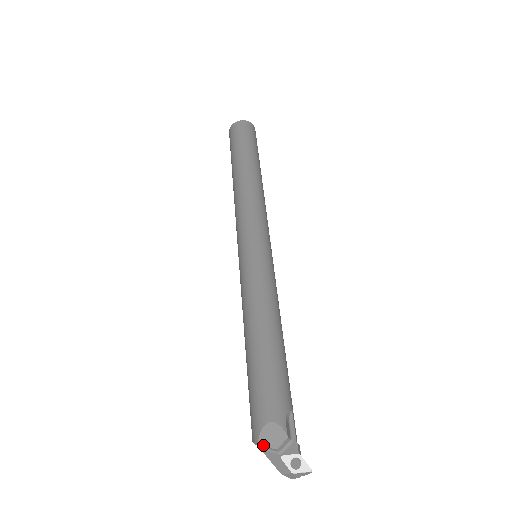
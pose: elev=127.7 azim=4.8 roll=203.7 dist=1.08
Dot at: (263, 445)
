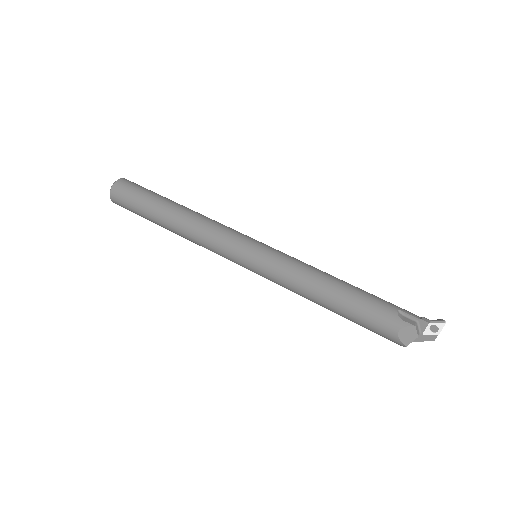
Dot at: occluded
